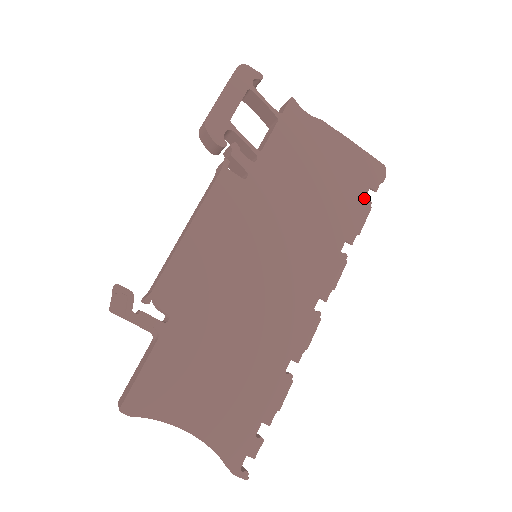
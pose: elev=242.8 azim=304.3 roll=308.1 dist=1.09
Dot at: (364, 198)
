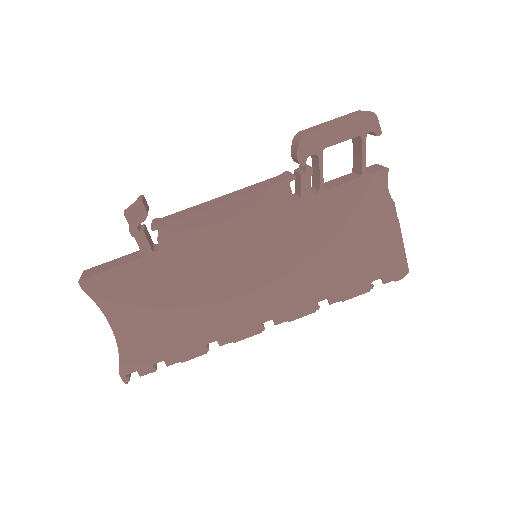
Dot at: (370, 281)
